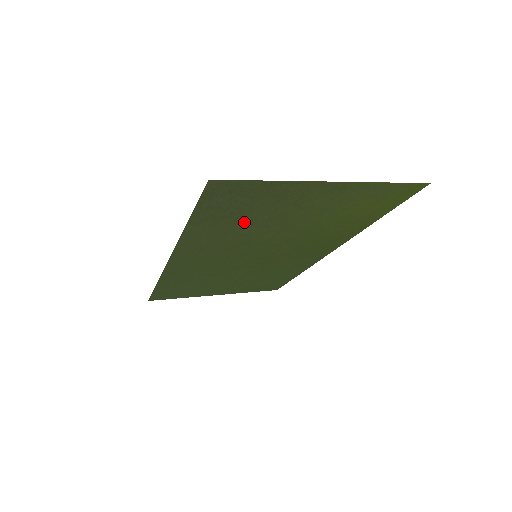
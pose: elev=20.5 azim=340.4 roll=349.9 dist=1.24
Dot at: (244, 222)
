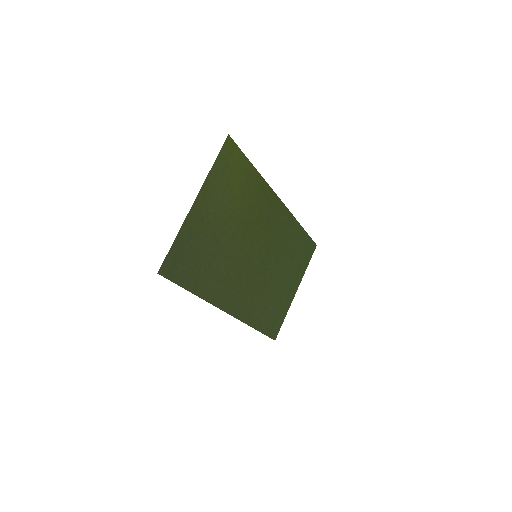
Dot at: (210, 259)
